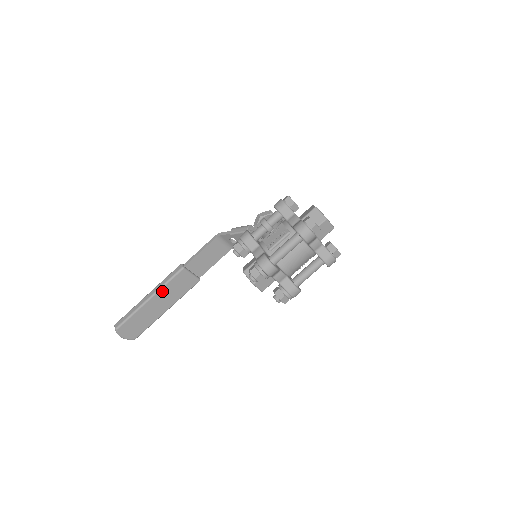
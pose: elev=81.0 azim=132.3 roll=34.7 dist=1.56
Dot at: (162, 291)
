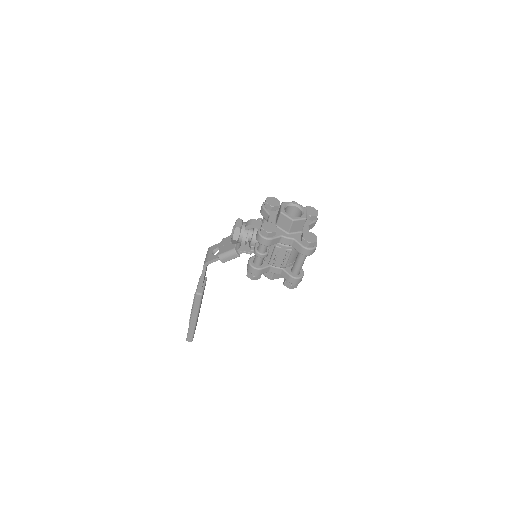
Dot at: (199, 310)
